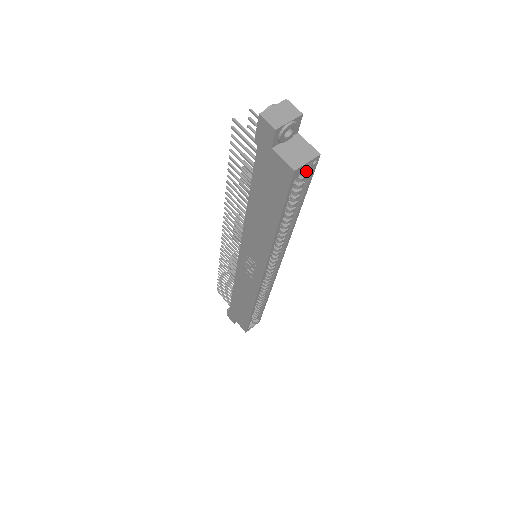
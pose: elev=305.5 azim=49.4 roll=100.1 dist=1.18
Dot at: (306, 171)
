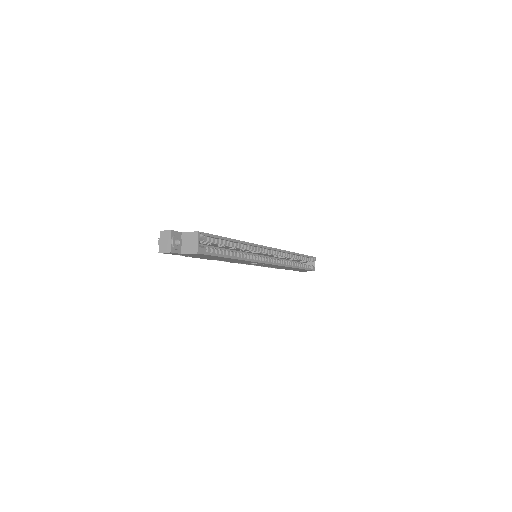
Dot at: (205, 239)
